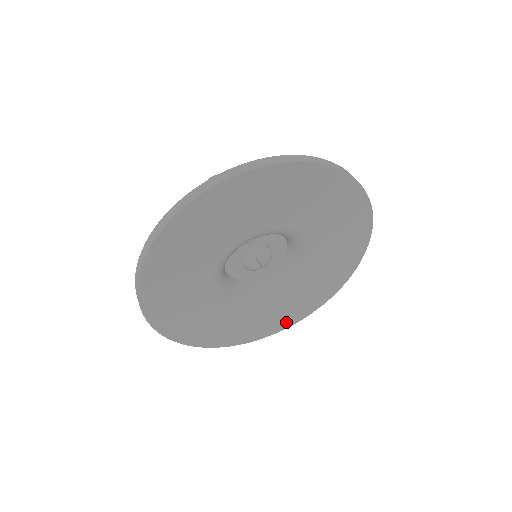
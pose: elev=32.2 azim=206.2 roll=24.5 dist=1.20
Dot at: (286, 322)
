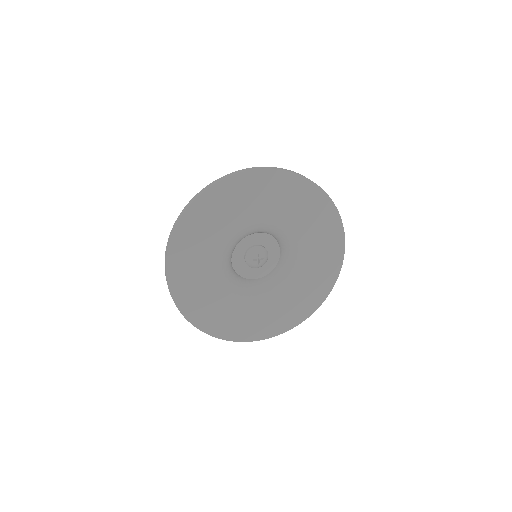
Dot at: (246, 334)
